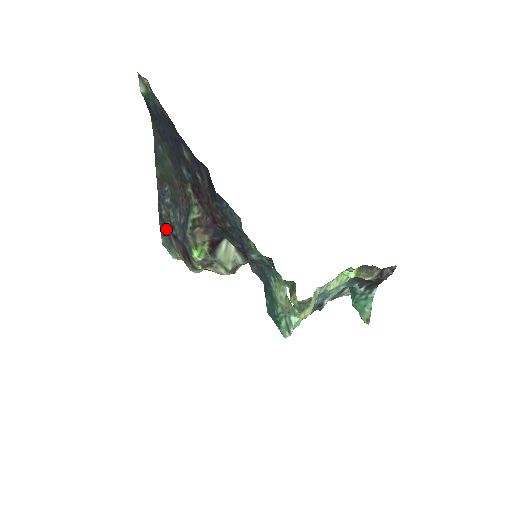
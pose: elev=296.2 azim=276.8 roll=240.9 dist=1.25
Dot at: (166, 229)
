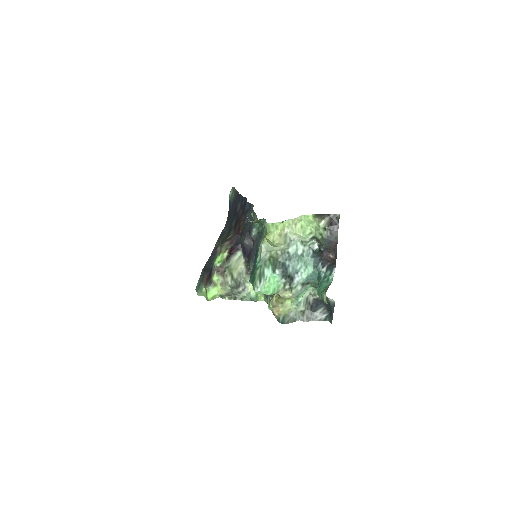
Dot at: (204, 272)
